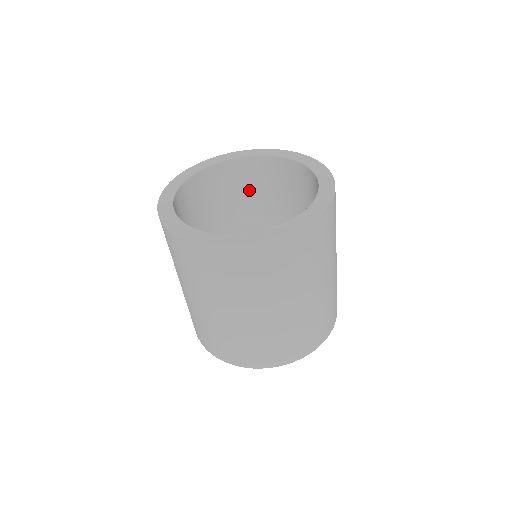
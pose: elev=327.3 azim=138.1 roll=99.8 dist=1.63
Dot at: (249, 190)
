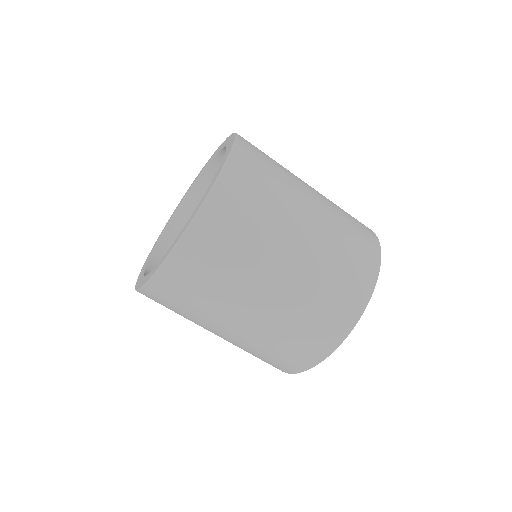
Dot at: occluded
